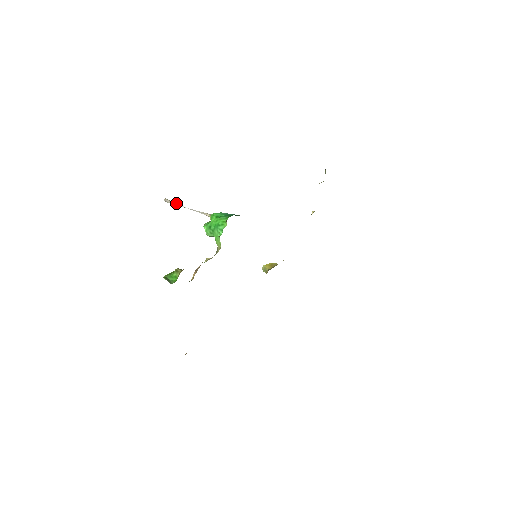
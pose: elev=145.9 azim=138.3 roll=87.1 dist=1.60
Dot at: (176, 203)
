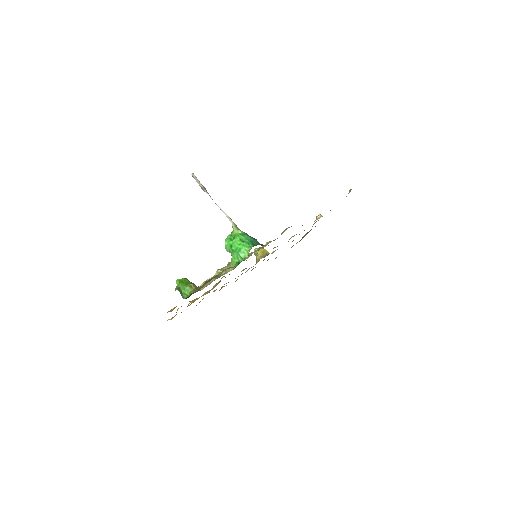
Dot at: (204, 188)
